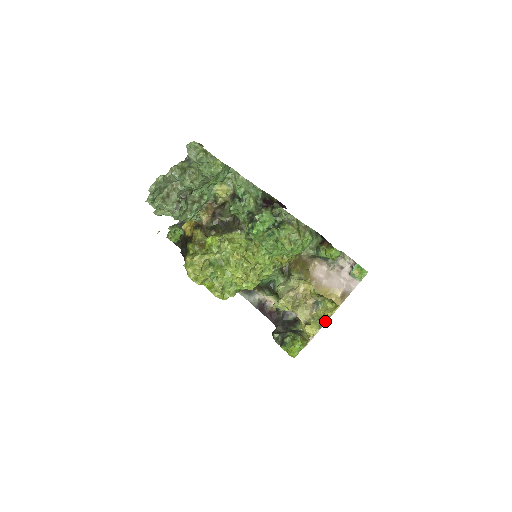
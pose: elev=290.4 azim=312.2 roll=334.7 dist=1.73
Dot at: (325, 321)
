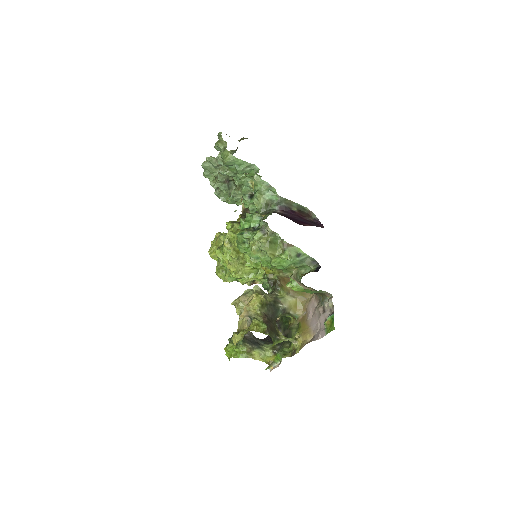
Dot at: (289, 356)
